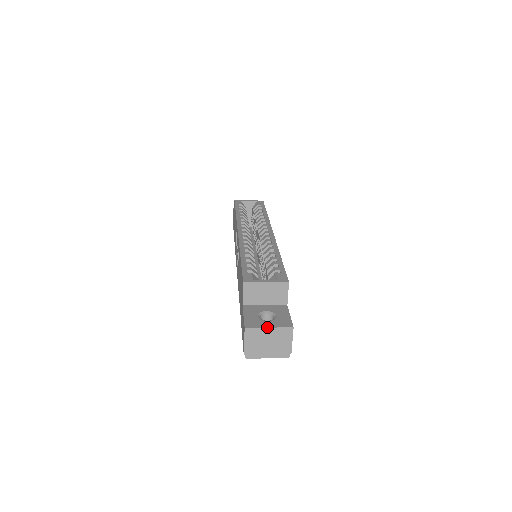
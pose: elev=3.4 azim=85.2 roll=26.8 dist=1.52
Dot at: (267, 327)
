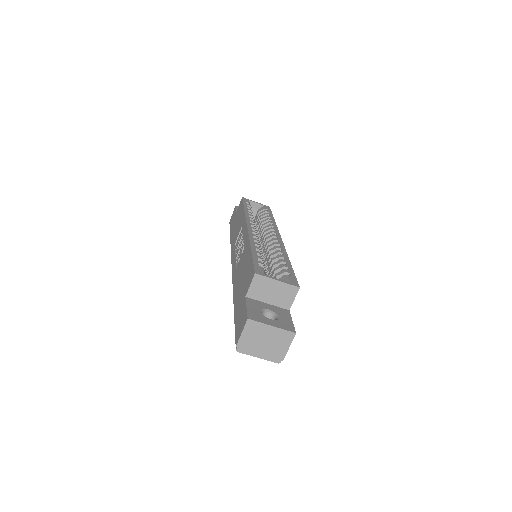
Dot at: (270, 325)
